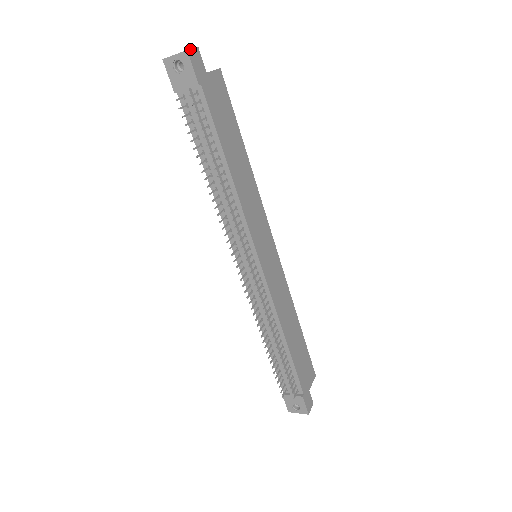
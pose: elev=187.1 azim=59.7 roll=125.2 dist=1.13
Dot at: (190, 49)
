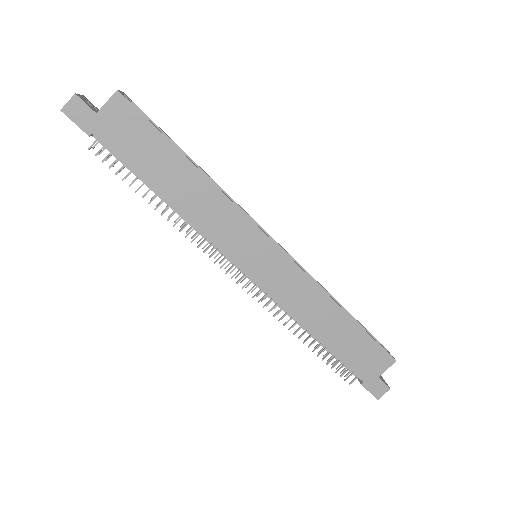
Dot at: (64, 105)
